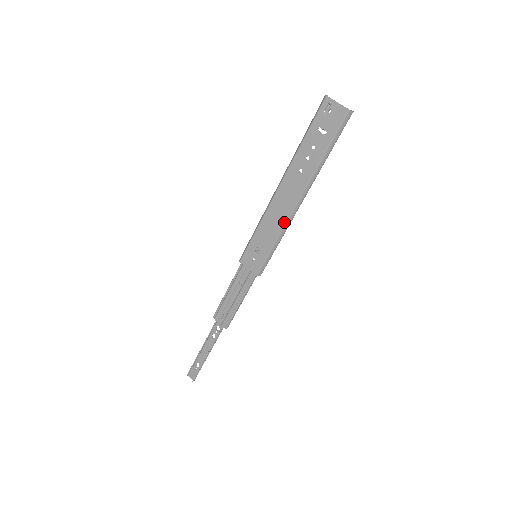
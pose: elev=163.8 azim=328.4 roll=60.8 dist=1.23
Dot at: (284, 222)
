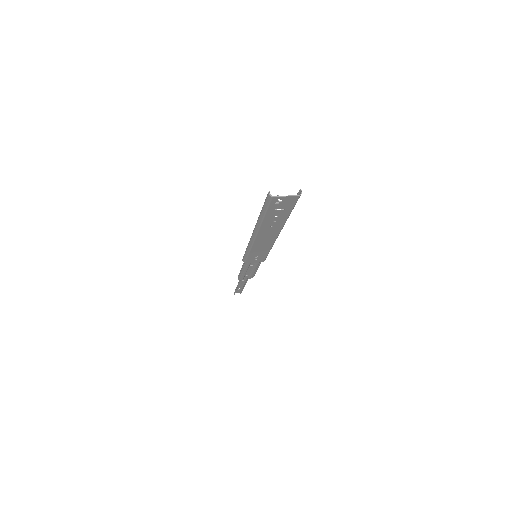
Dot at: (272, 244)
